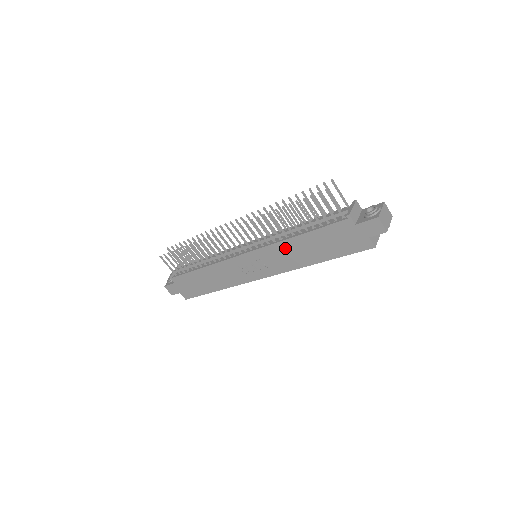
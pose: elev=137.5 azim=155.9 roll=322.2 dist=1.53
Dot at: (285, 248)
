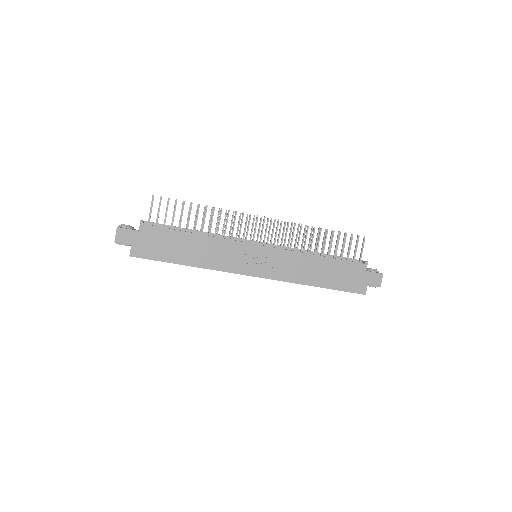
Dot at: (302, 260)
